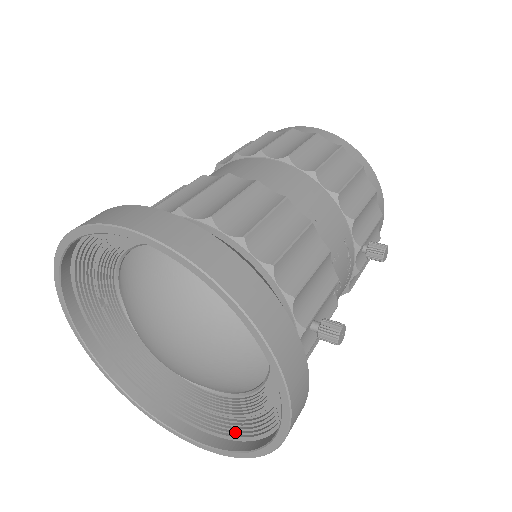
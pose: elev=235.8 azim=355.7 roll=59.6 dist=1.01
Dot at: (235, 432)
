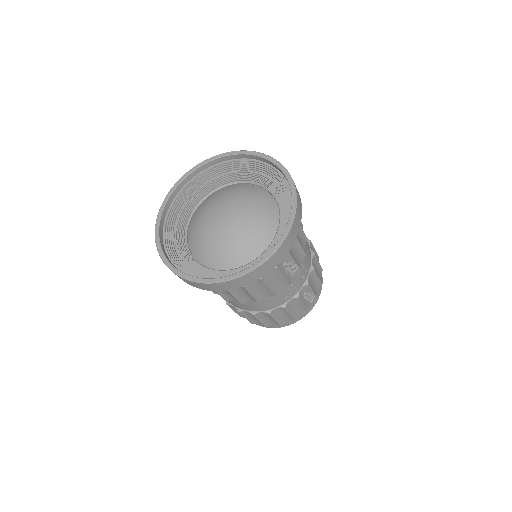
Dot at: occluded
